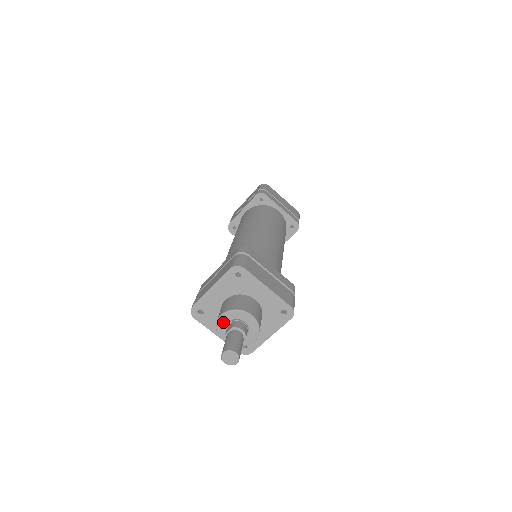
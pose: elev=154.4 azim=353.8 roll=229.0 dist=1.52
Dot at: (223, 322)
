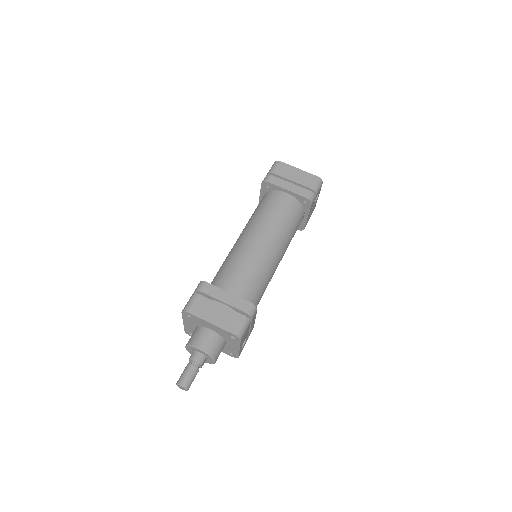
Dot at: (190, 351)
